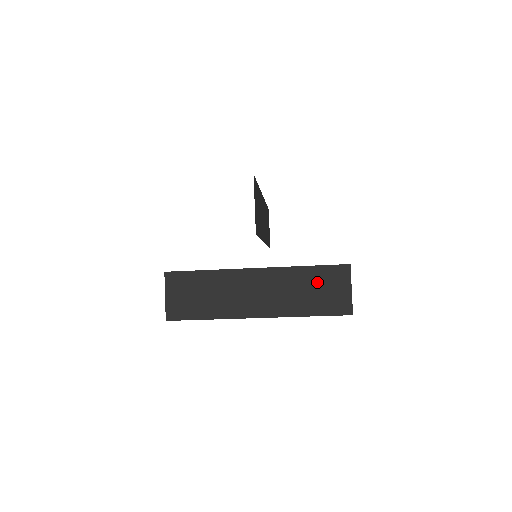
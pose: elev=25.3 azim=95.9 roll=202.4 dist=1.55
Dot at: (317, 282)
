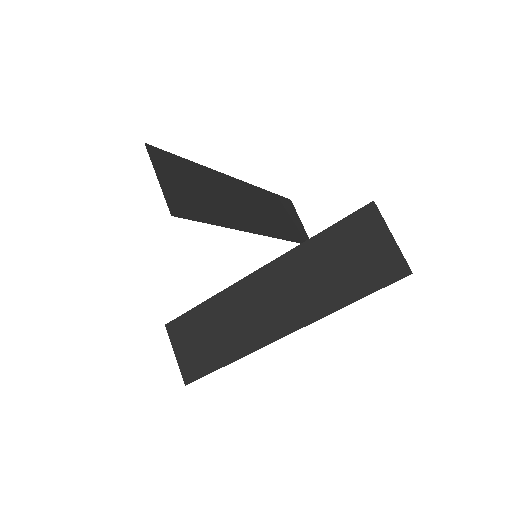
Dot at: (339, 250)
